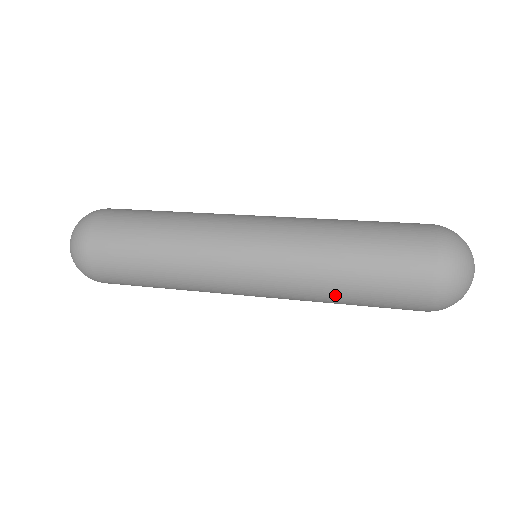
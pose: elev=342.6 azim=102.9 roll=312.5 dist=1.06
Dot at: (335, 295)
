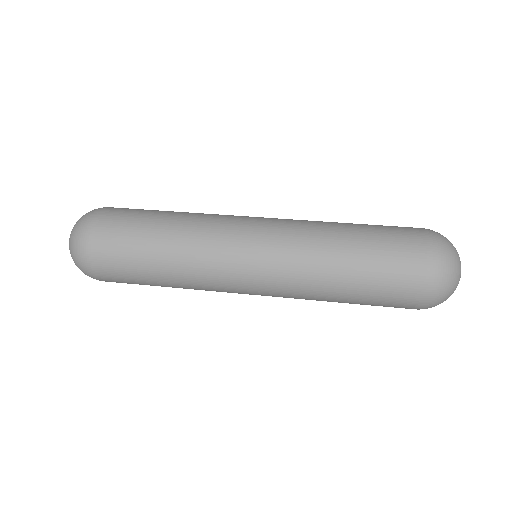
Dot at: (333, 299)
